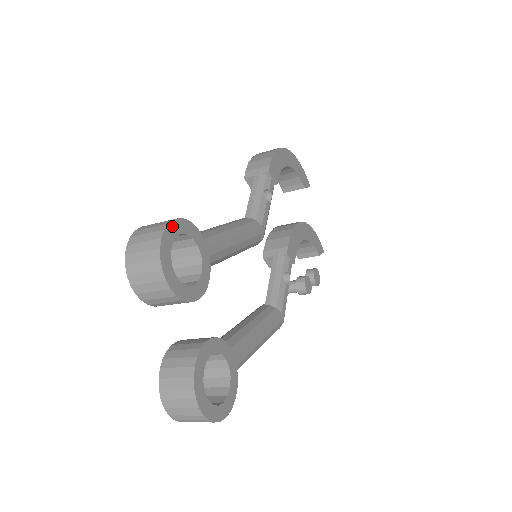
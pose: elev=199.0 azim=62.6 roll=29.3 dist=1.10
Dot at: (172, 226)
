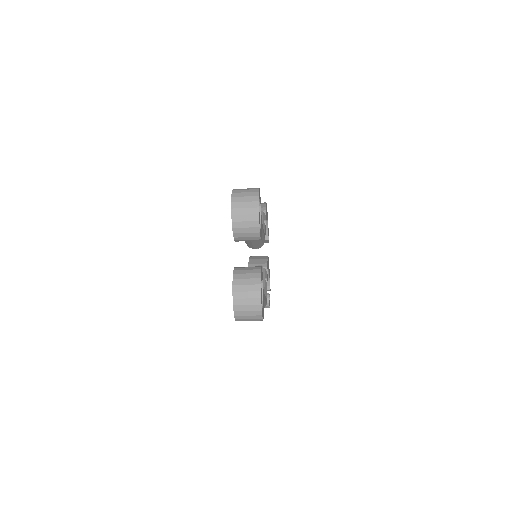
Dot at: (259, 191)
